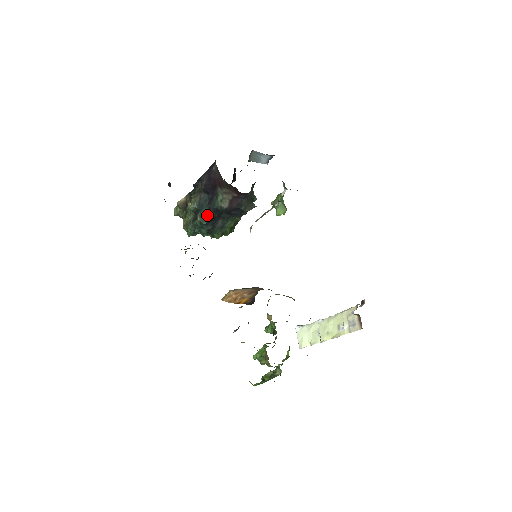
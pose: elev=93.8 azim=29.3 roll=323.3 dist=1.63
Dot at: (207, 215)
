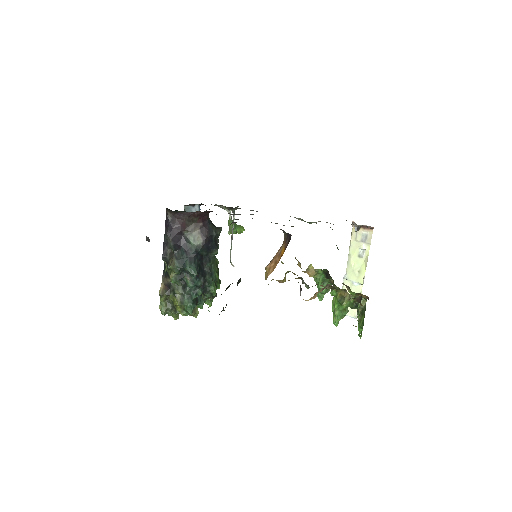
Dot at: (193, 265)
